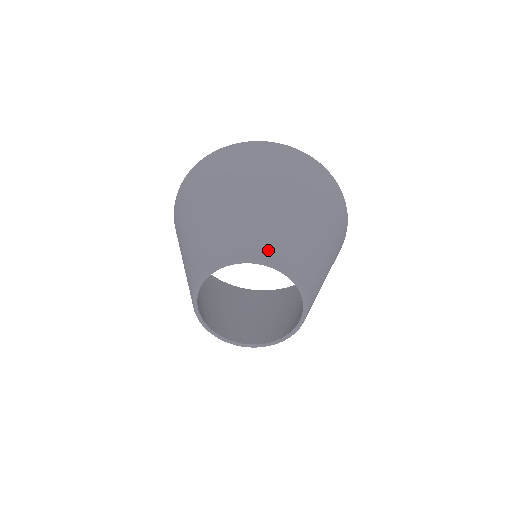
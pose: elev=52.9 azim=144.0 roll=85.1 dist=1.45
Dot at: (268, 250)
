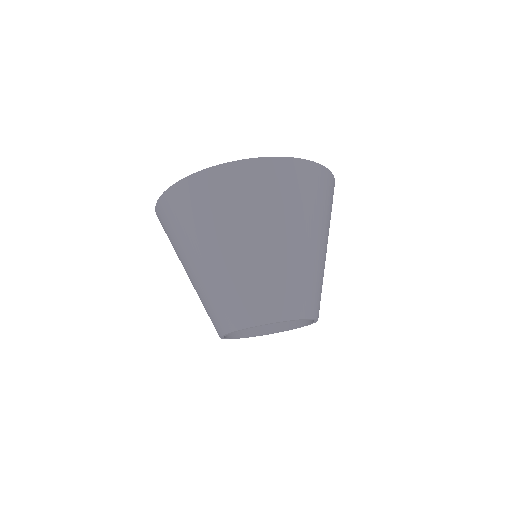
Dot at: (241, 316)
